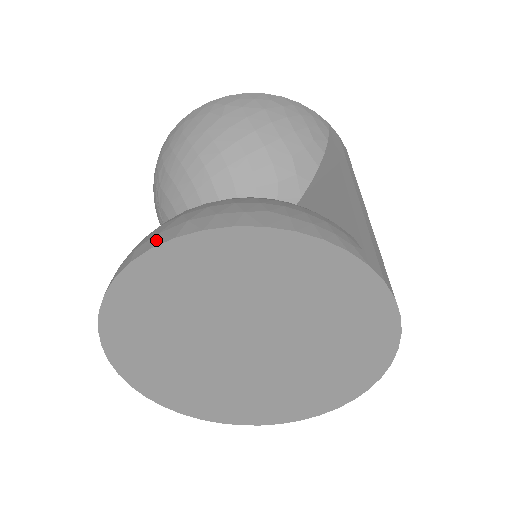
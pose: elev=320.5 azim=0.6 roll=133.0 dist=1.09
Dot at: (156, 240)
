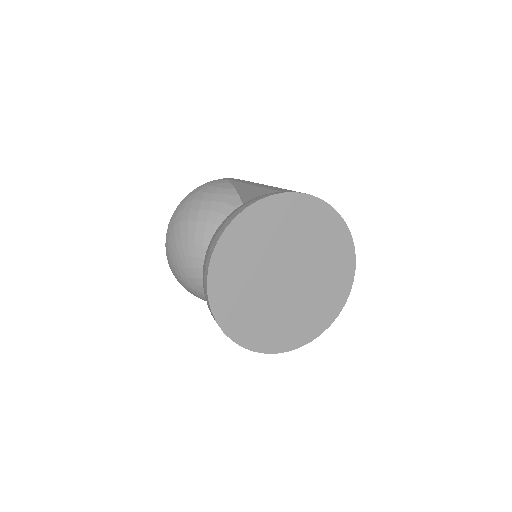
Dot at: (207, 266)
